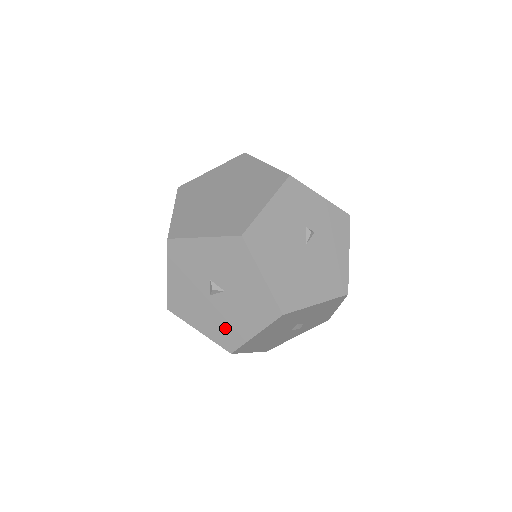
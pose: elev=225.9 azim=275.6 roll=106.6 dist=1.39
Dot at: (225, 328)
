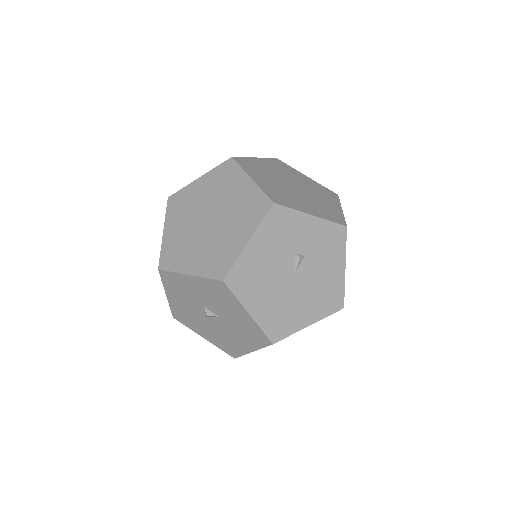
Dot at: (225, 341)
